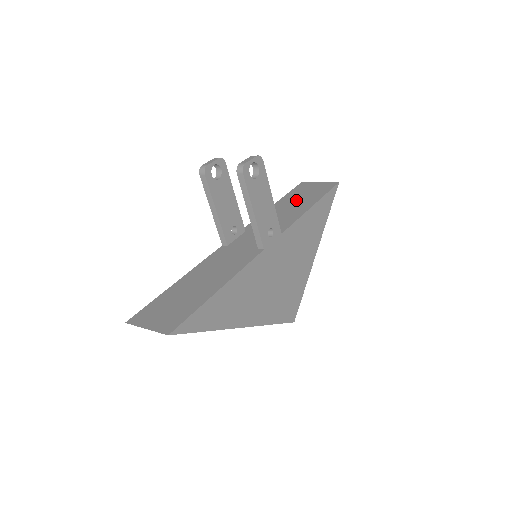
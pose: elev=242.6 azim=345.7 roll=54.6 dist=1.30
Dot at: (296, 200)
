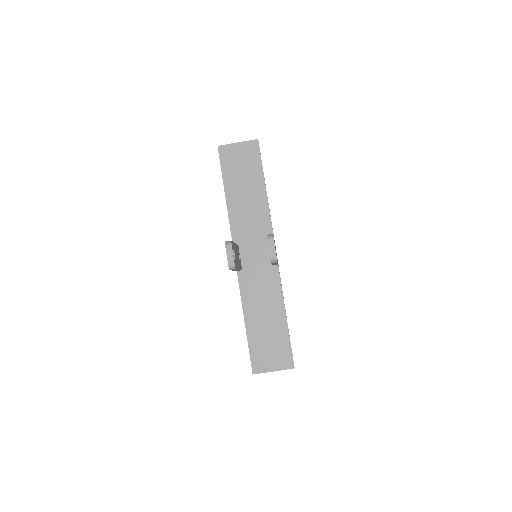
Dot at: (242, 183)
